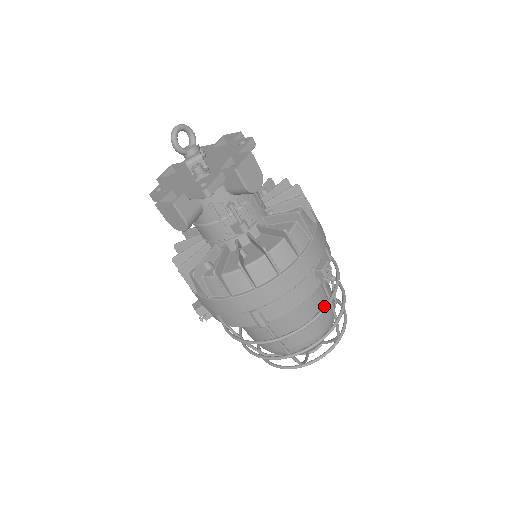
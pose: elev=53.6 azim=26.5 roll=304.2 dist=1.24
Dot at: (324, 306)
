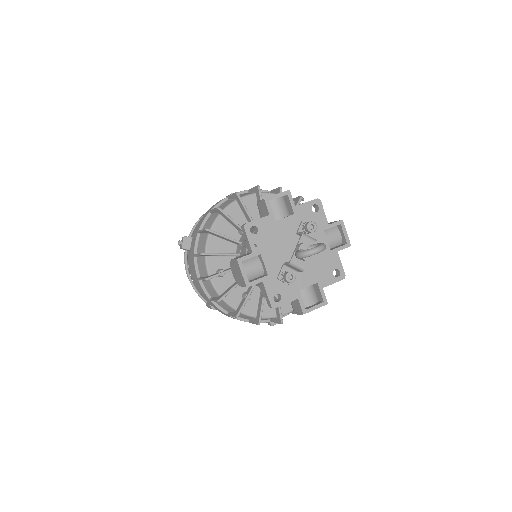
Dot at: occluded
